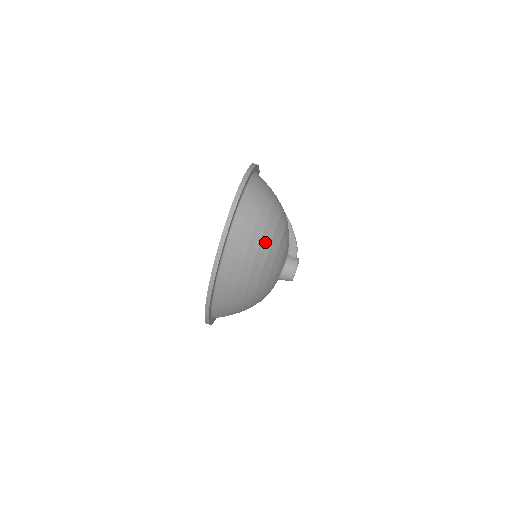
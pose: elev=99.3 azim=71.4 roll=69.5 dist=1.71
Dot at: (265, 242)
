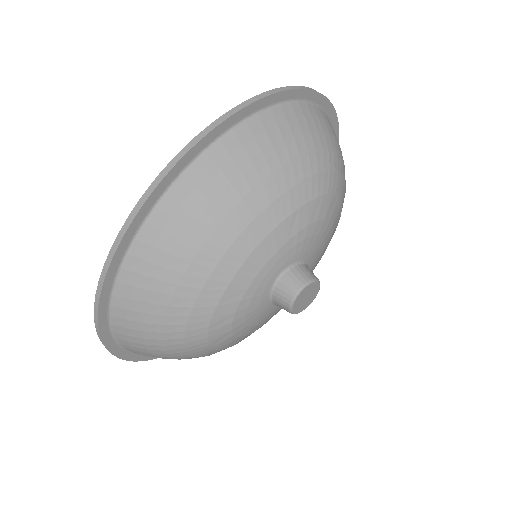
Dot at: (327, 158)
